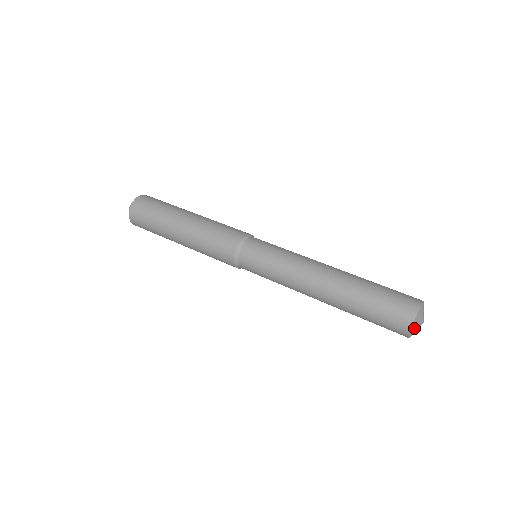
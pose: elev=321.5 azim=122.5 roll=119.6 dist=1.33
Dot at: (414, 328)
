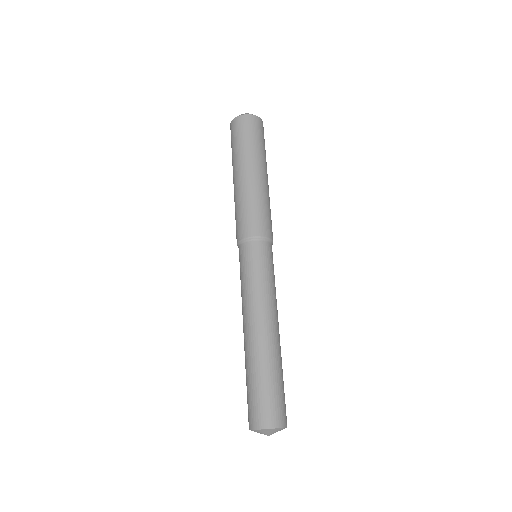
Dot at: (254, 431)
